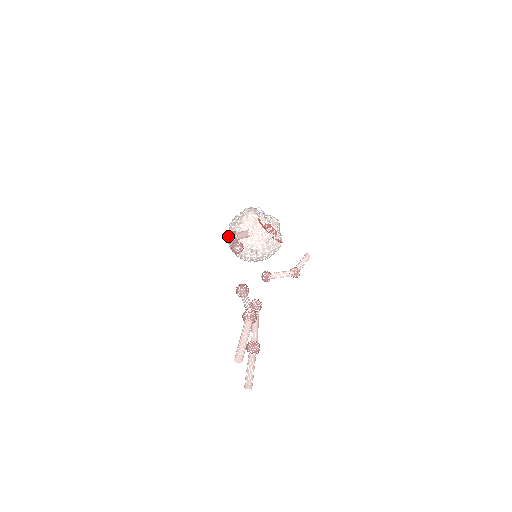
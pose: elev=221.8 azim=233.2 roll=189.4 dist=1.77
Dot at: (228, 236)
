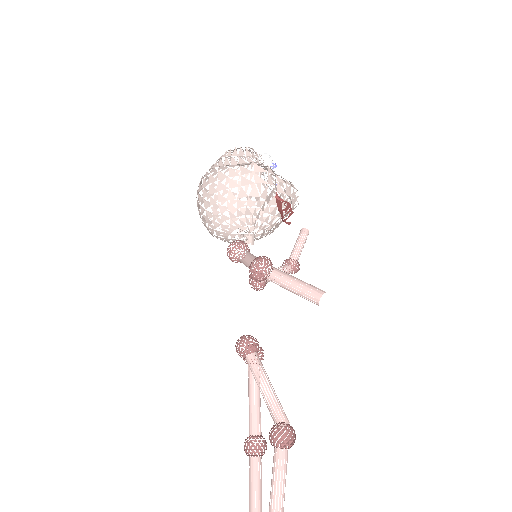
Dot at: (257, 271)
